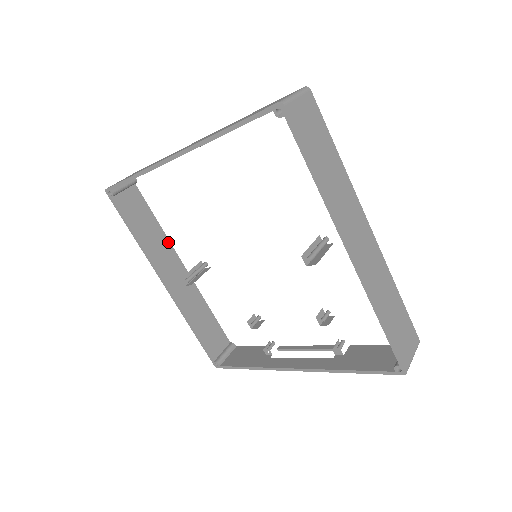
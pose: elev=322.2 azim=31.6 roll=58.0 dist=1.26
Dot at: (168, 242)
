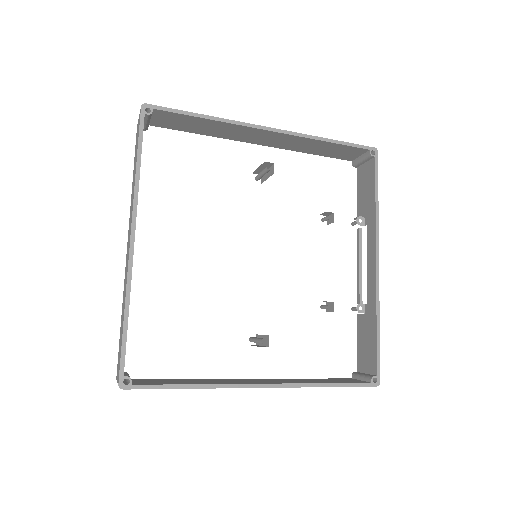
Dot at: occluded
